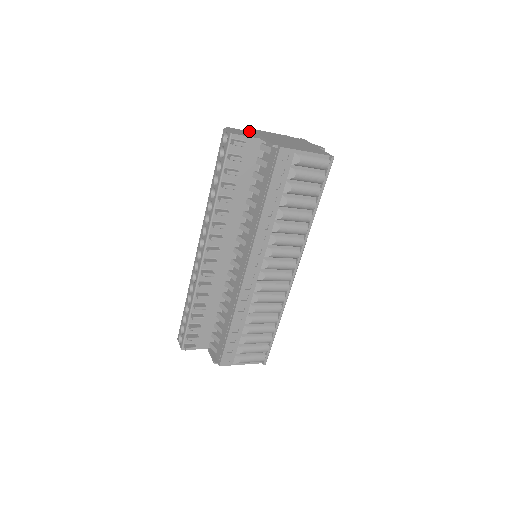
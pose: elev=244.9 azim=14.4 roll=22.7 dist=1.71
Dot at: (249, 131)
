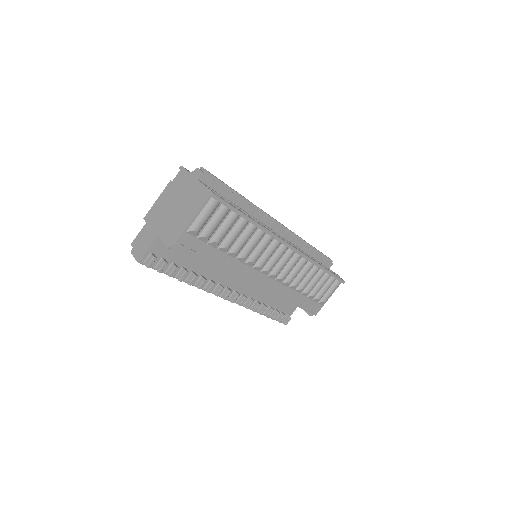
Dot at: (145, 225)
